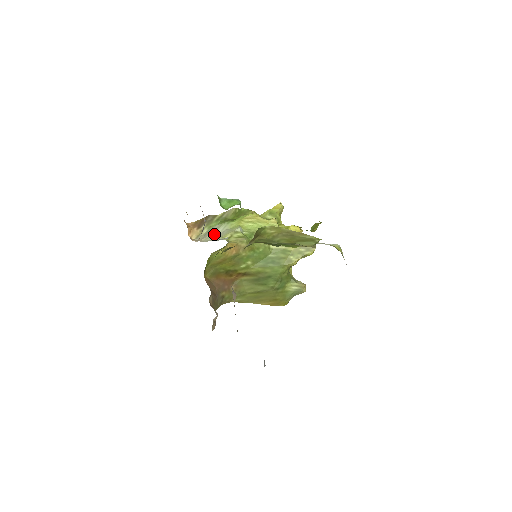
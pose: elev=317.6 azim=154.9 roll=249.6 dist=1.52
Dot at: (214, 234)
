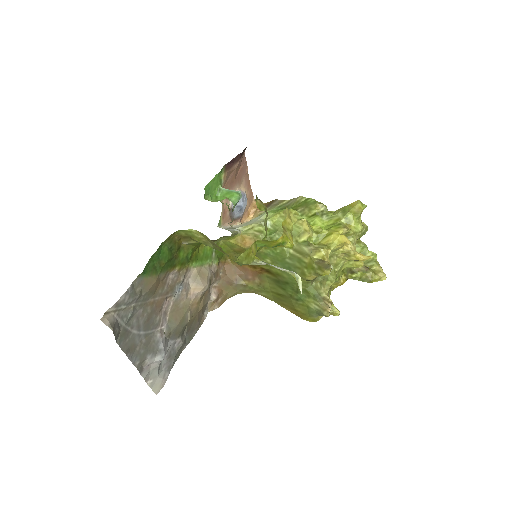
Dot at: (251, 221)
